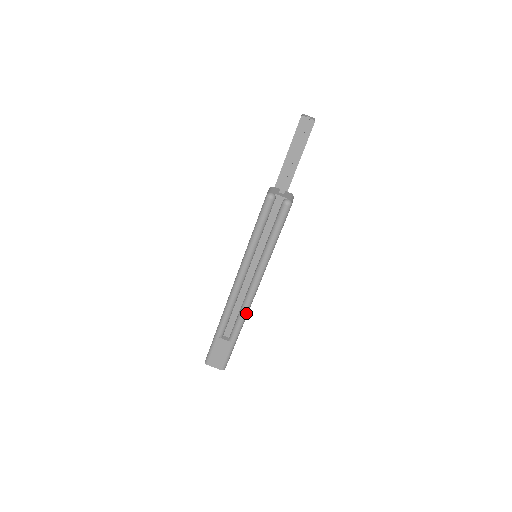
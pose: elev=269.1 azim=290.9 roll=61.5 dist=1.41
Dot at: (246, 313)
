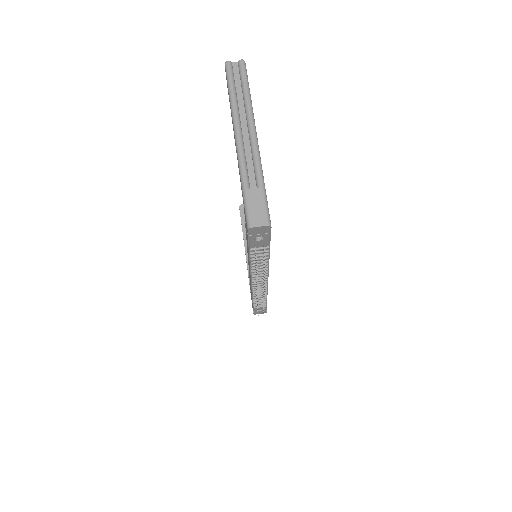
Dot at: (258, 154)
